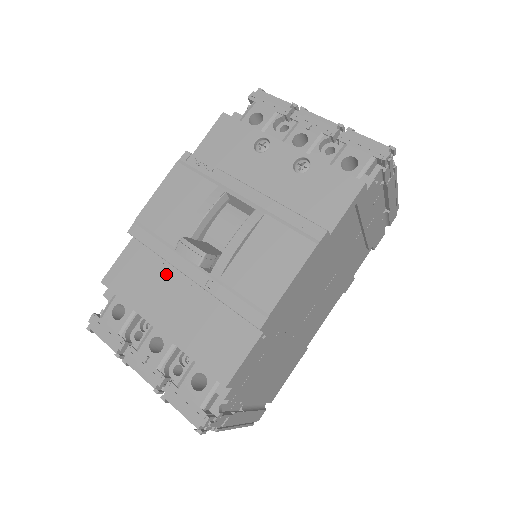
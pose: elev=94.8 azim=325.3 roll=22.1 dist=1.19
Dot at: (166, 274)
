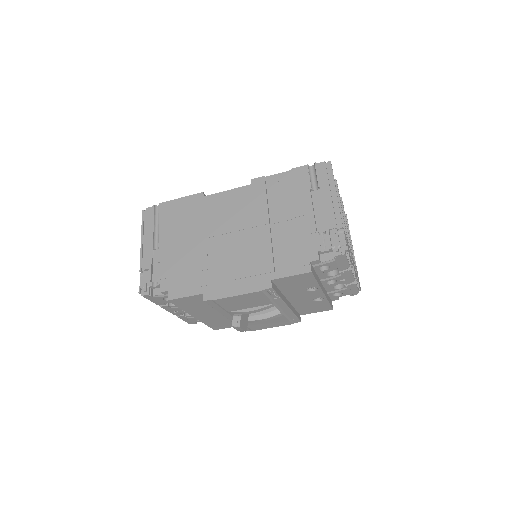
Dot at: occluded
